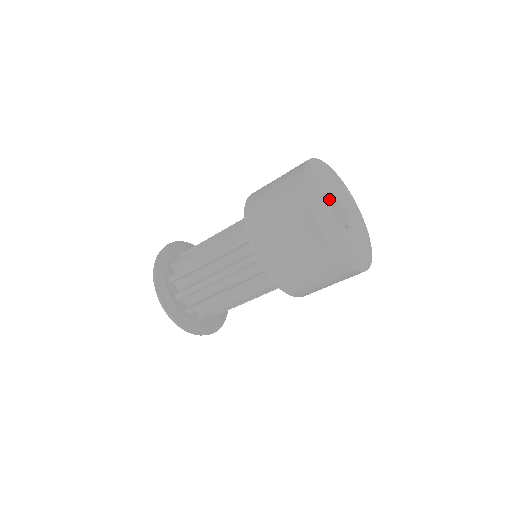
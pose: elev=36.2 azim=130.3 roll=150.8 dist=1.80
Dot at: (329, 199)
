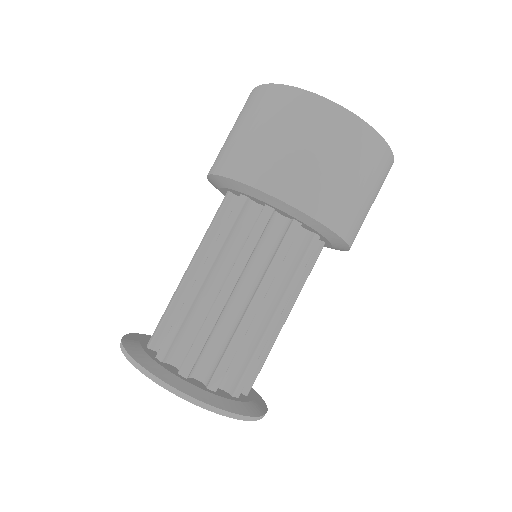
Dot at: occluded
